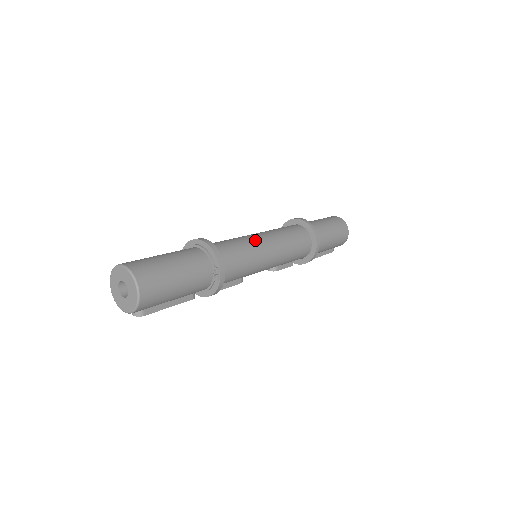
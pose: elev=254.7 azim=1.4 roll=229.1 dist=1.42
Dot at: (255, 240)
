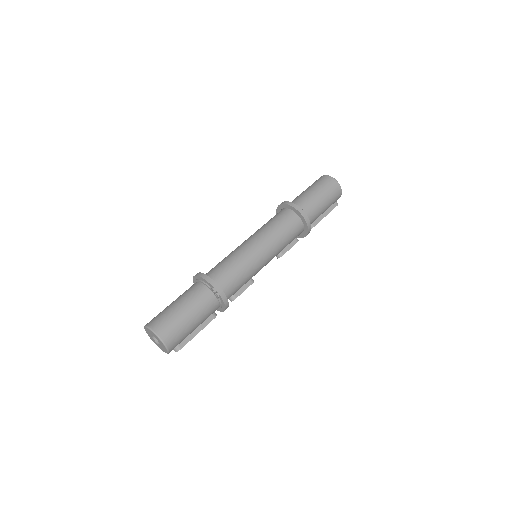
Dot at: (242, 248)
